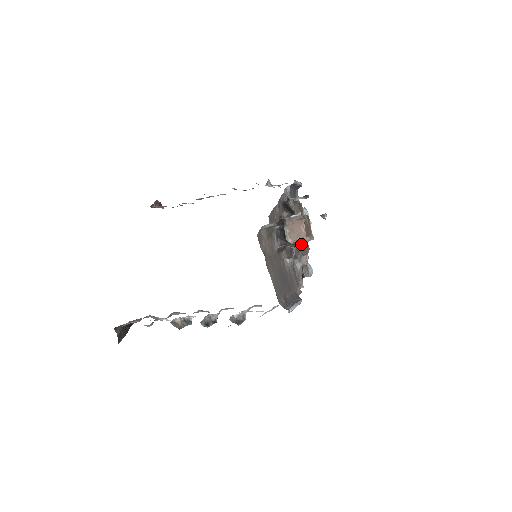
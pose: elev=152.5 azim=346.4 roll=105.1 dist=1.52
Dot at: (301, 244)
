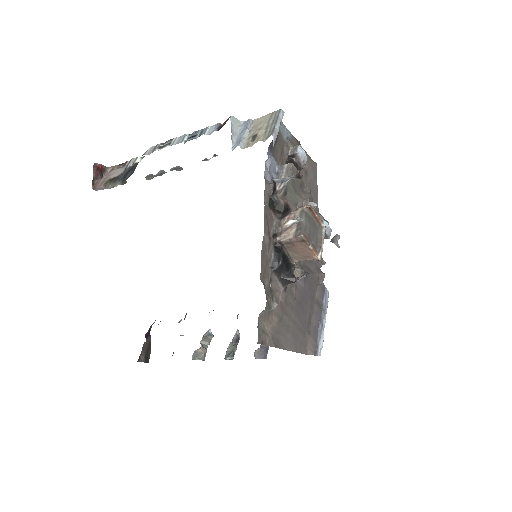
Dot at: occluded
